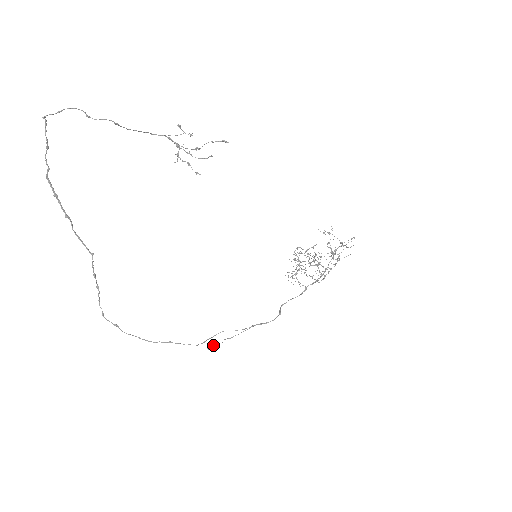
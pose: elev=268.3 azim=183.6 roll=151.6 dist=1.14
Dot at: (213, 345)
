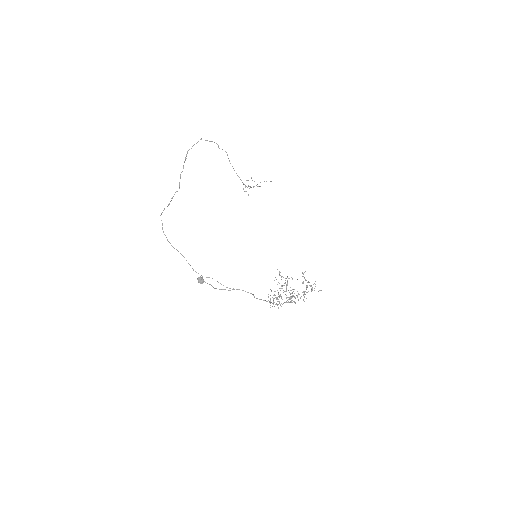
Dot at: (202, 277)
